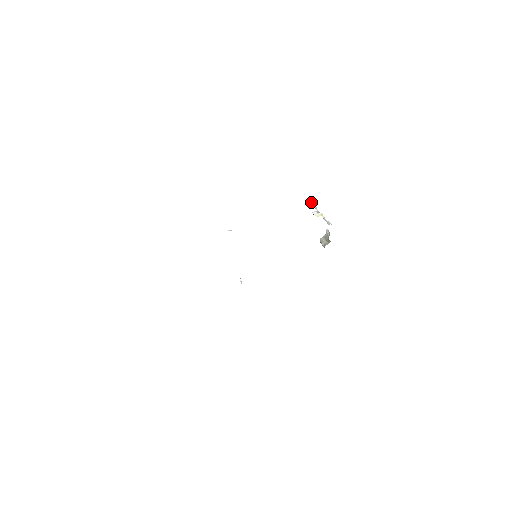
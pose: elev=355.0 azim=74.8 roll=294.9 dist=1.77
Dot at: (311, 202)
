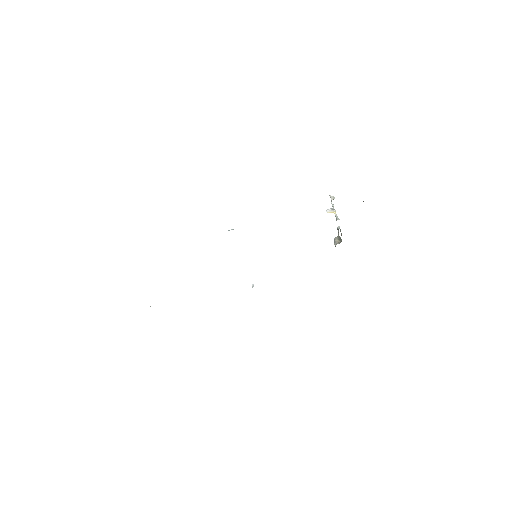
Dot at: (331, 200)
